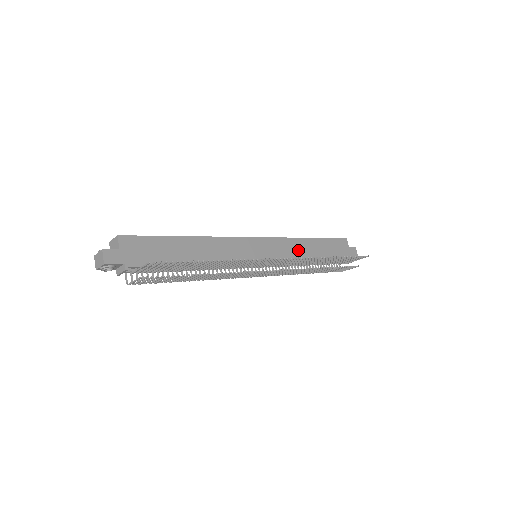
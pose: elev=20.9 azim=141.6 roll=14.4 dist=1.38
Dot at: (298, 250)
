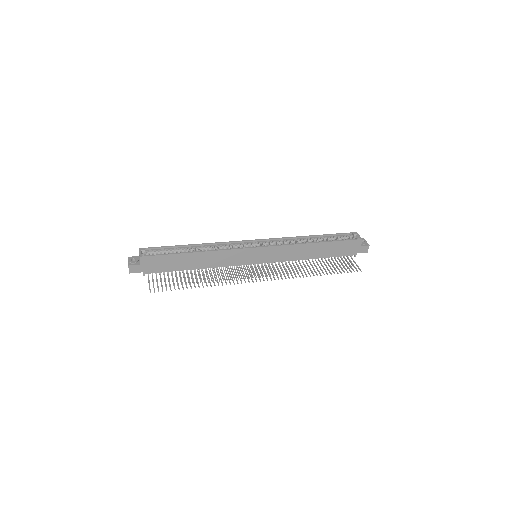
Dot at: (299, 253)
